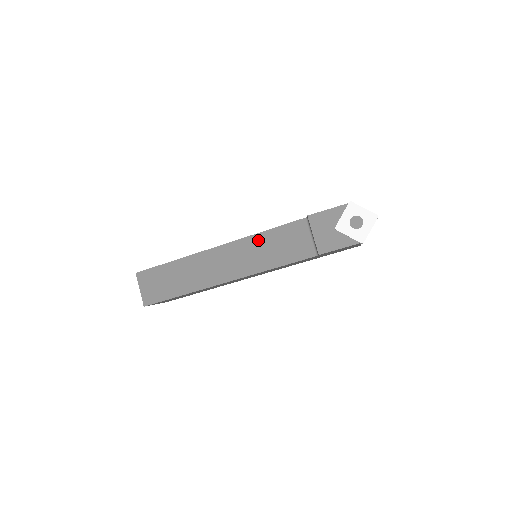
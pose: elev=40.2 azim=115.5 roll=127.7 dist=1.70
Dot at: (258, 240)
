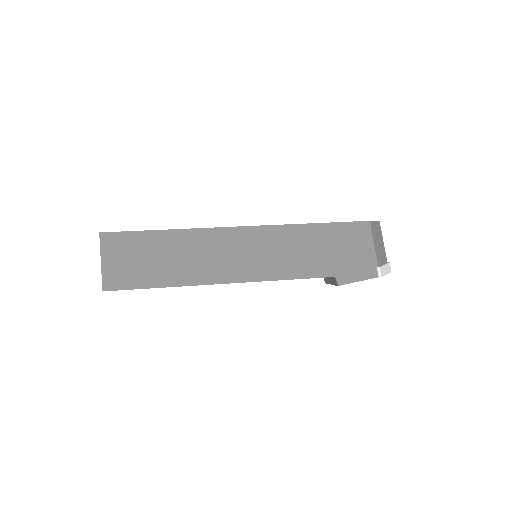
Dot at: occluded
